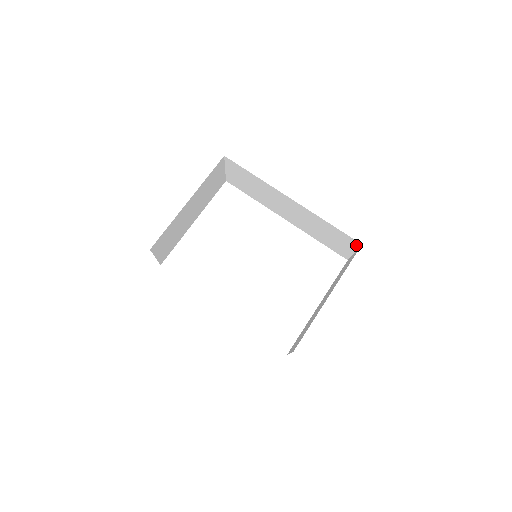
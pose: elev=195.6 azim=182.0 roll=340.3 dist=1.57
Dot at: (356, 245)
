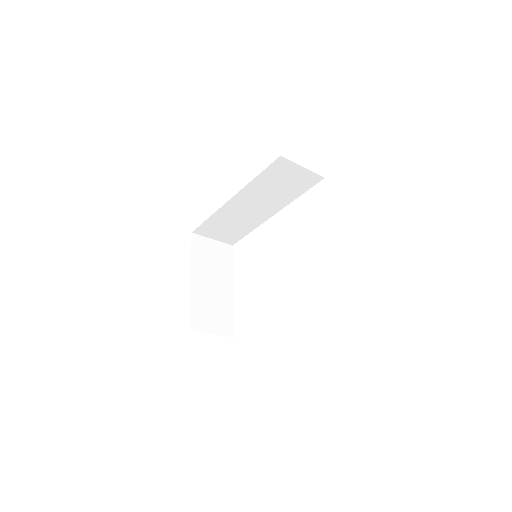
Dot at: (286, 162)
